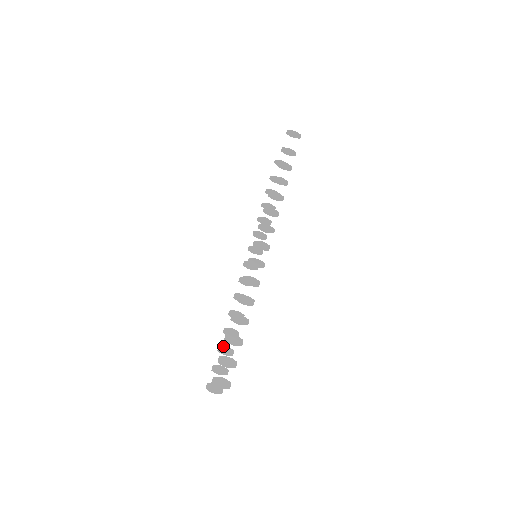
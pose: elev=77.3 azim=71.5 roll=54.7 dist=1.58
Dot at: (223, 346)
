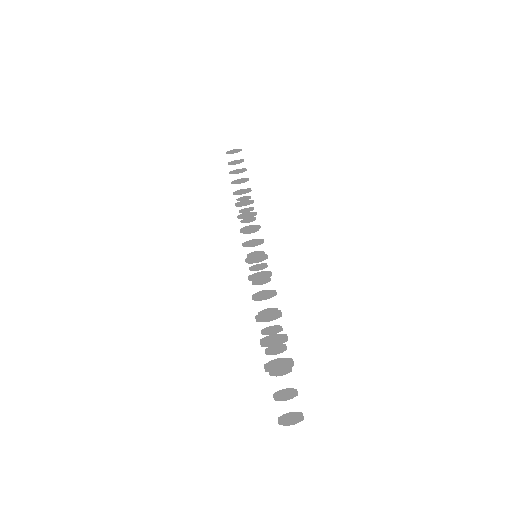
Dot at: occluded
